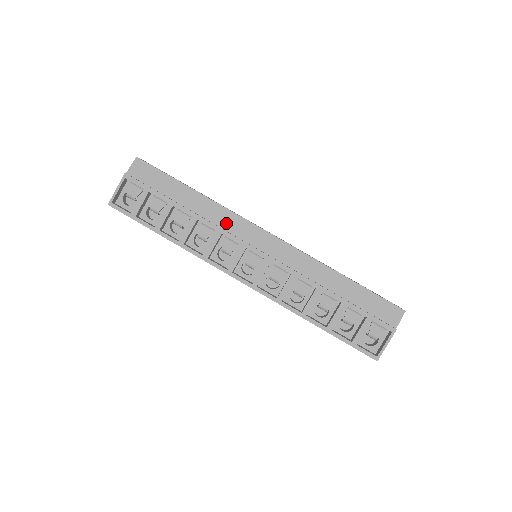
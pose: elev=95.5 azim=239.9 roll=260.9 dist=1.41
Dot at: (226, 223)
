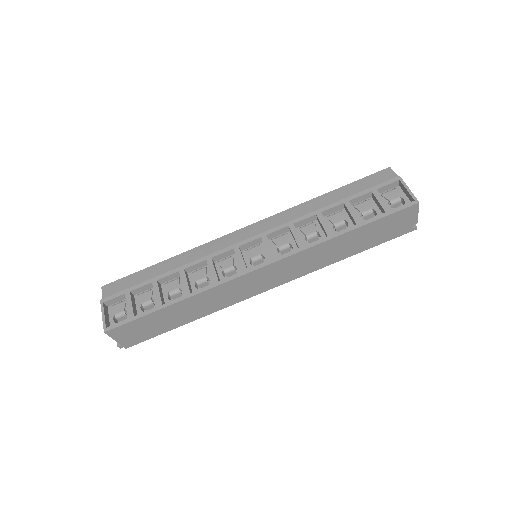
Dot at: (208, 252)
